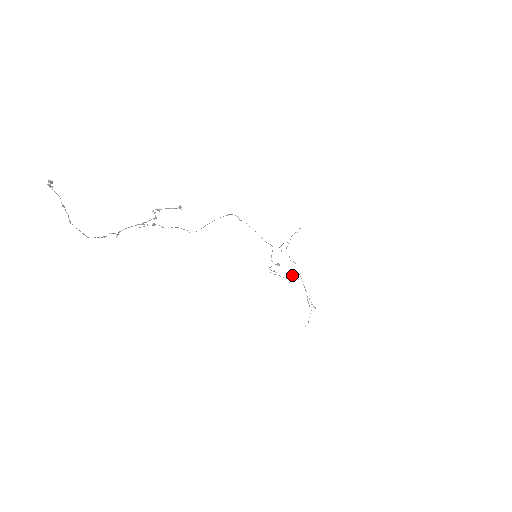
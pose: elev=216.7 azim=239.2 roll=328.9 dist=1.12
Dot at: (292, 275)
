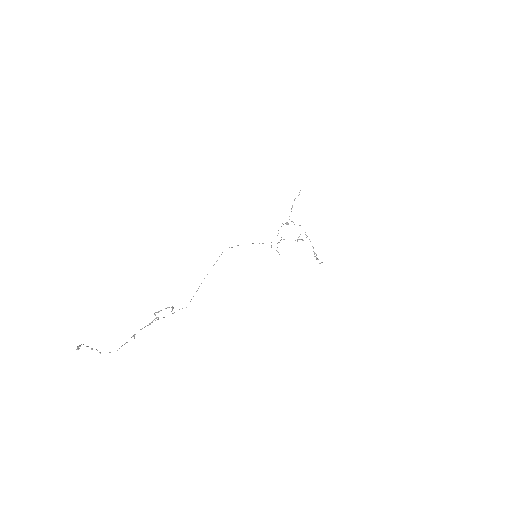
Dot at: (298, 237)
